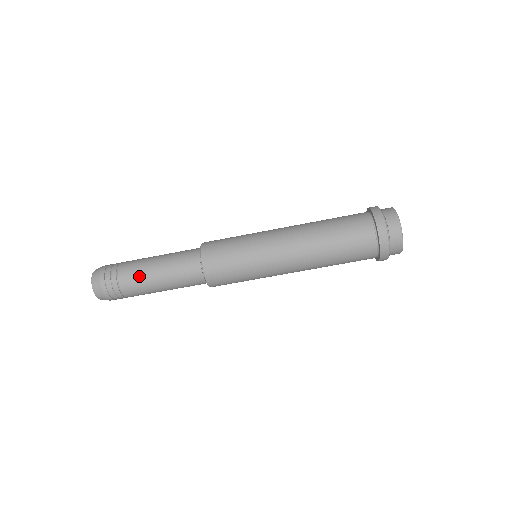
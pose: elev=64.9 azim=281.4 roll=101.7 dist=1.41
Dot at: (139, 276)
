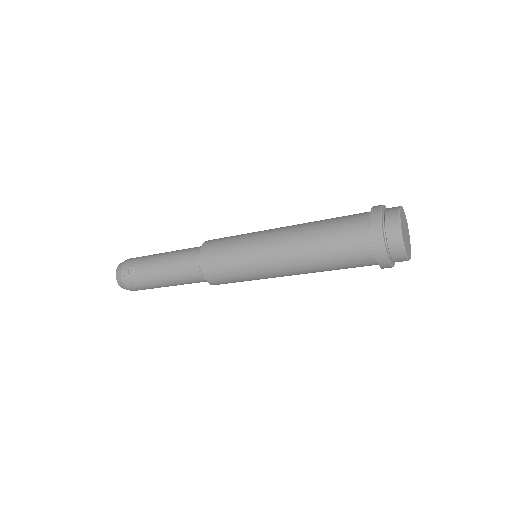
Dot at: (157, 285)
